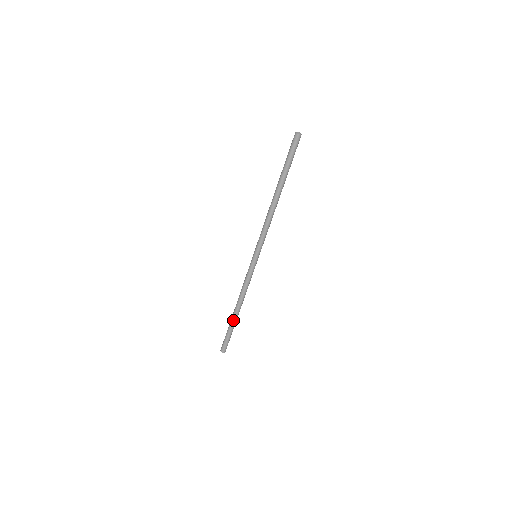
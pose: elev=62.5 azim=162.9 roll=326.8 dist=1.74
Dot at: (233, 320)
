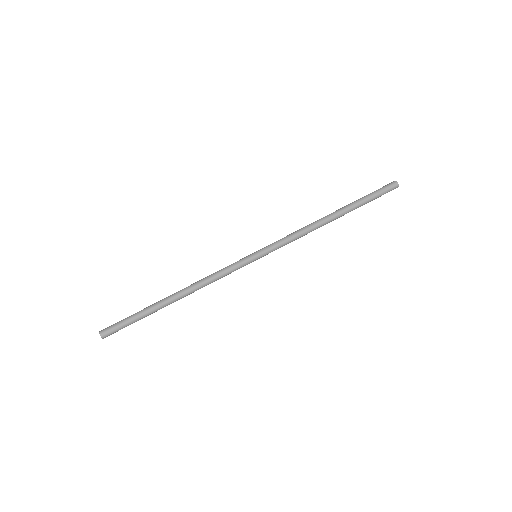
Dot at: (159, 304)
